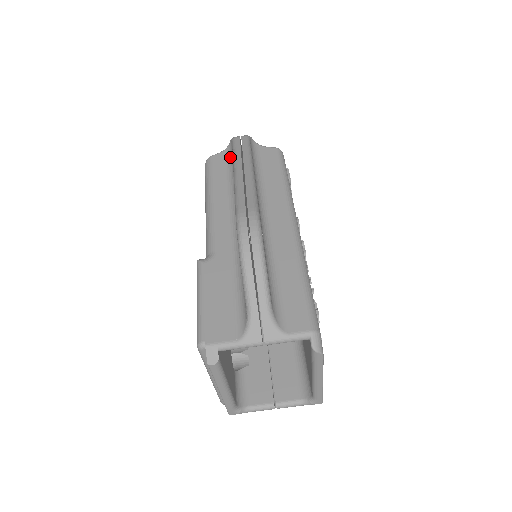
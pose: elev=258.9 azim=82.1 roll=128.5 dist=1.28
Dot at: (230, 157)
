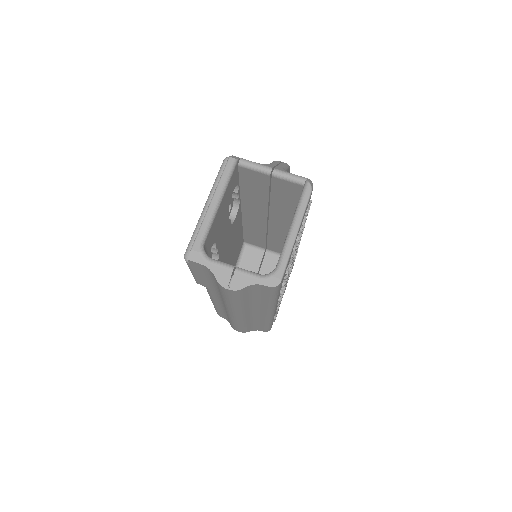
Dot at: occluded
